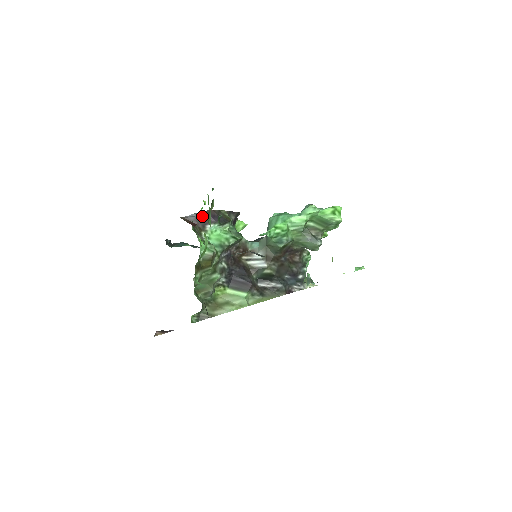
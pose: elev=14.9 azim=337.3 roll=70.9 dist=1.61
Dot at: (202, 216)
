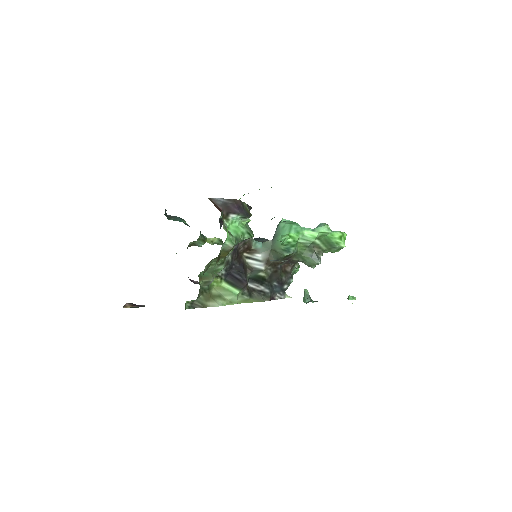
Dot at: (229, 203)
